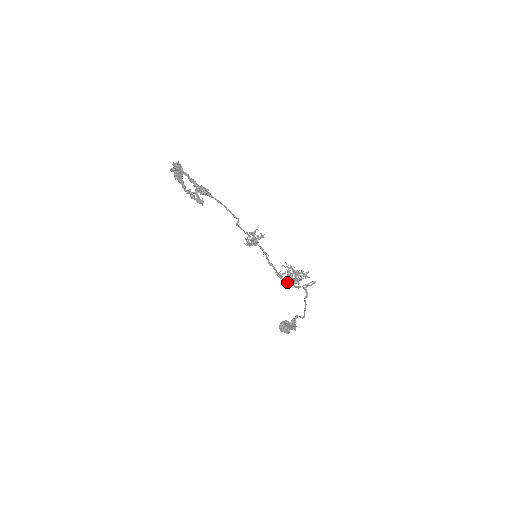
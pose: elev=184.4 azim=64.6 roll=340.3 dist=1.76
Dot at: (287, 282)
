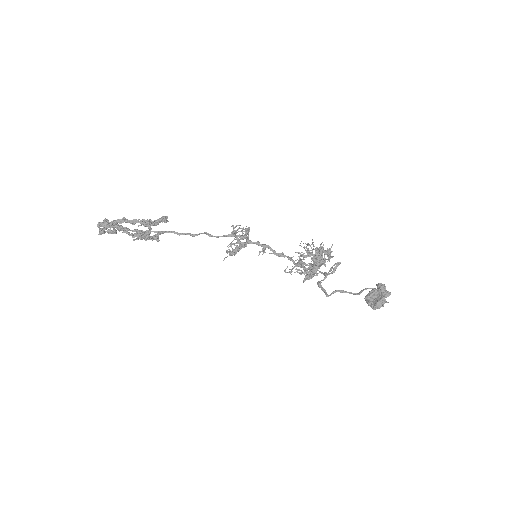
Dot at: occluded
